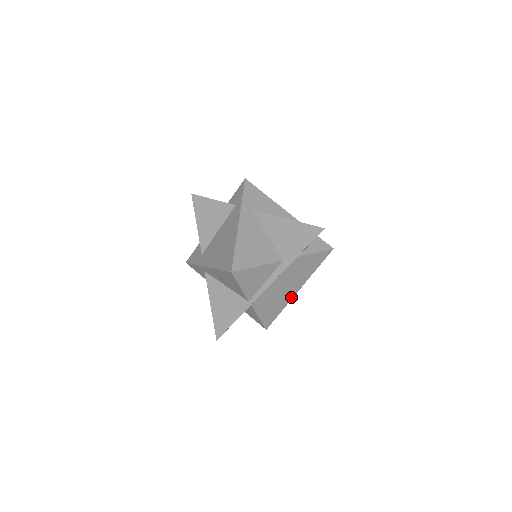
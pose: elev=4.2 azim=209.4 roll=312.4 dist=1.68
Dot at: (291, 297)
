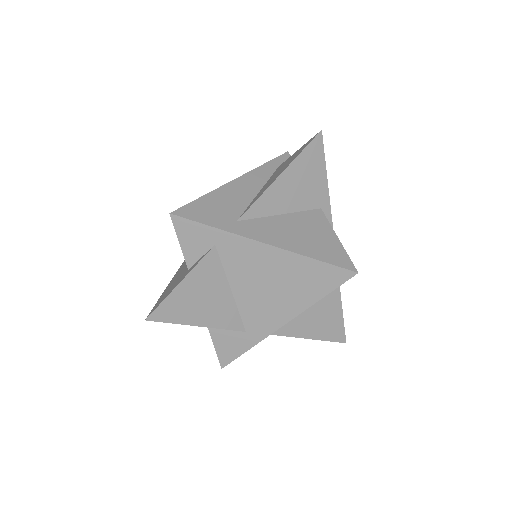
Dot at: occluded
